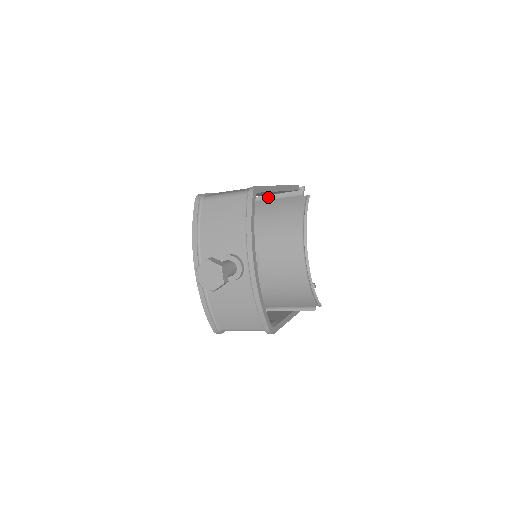
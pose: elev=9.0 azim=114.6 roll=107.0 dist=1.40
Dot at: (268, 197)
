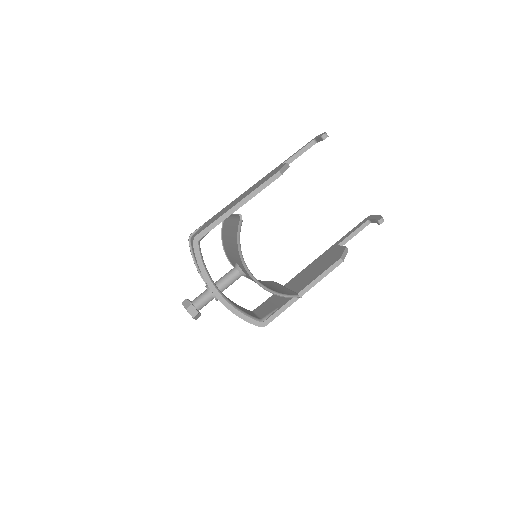
Dot at: (233, 217)
